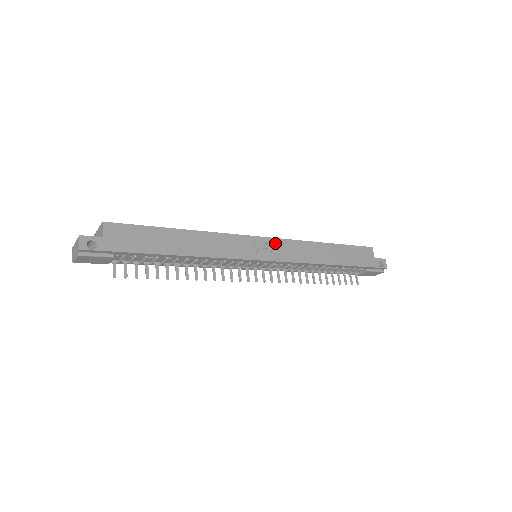
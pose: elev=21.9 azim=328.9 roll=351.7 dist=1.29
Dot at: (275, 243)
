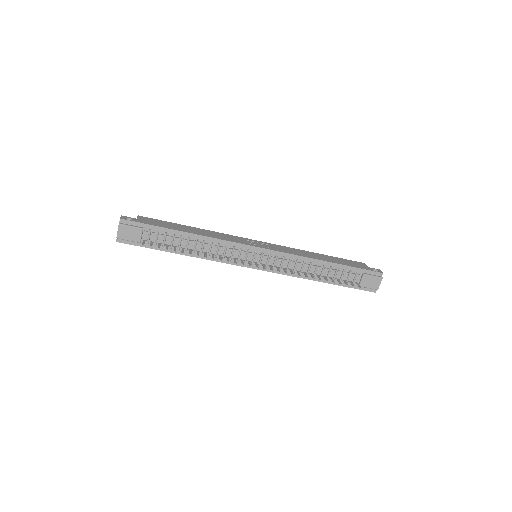
Dot at: (269, 244)
